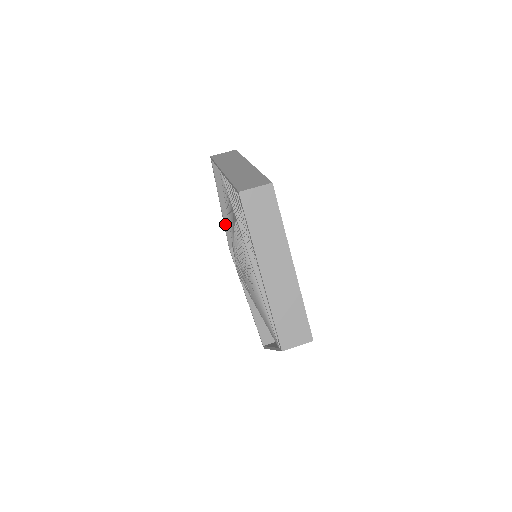
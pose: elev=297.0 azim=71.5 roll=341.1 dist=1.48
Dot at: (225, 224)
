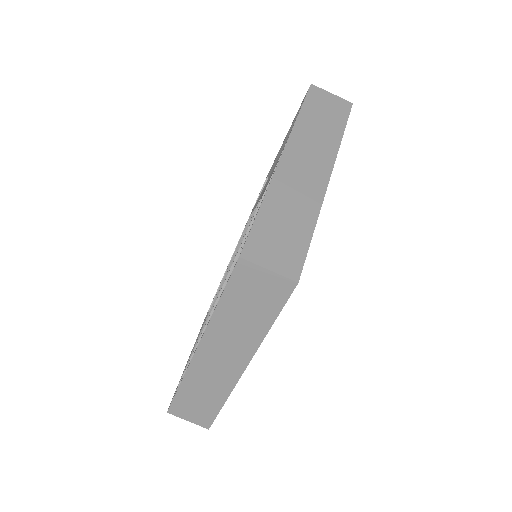
Dot at: (278, 156)
